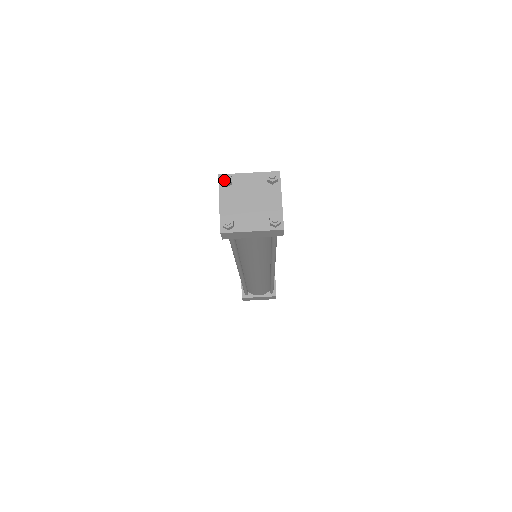
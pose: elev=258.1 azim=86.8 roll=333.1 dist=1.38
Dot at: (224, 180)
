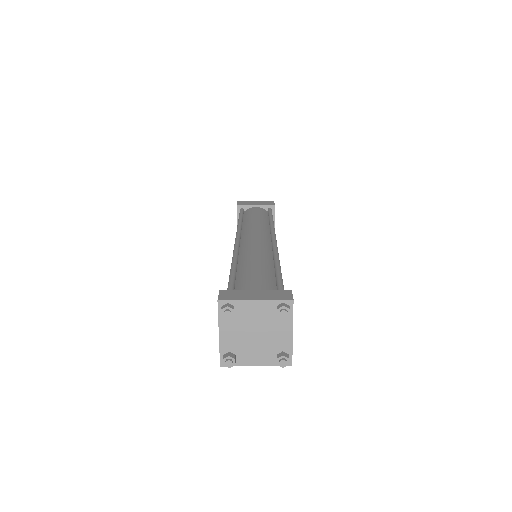
Dot at: (225, 317)
